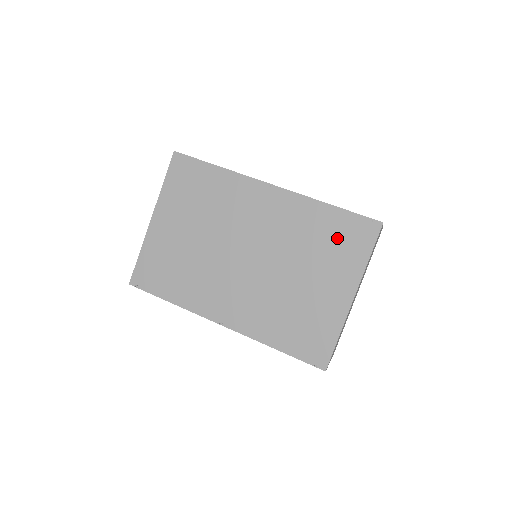
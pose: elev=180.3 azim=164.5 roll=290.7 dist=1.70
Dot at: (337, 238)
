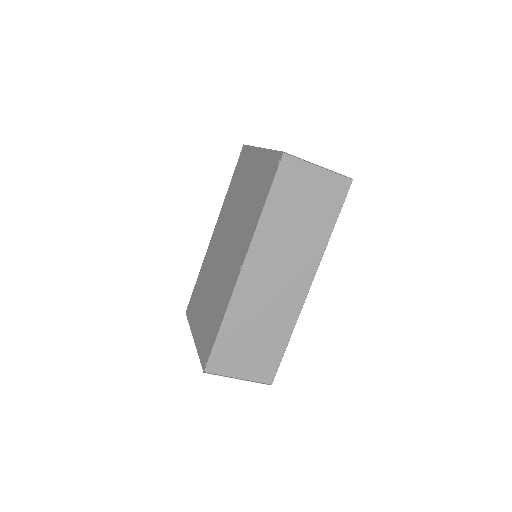
Dot at: (239, 174)
